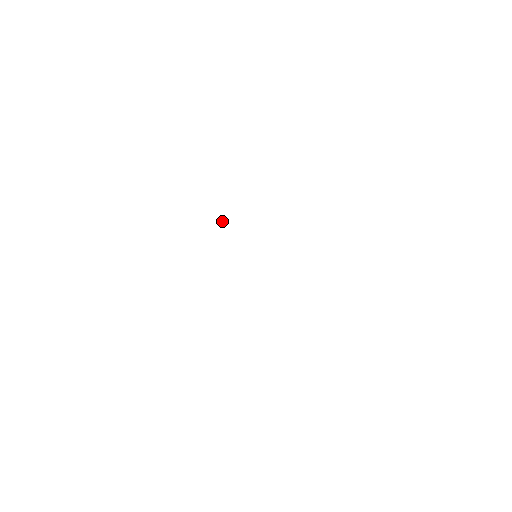
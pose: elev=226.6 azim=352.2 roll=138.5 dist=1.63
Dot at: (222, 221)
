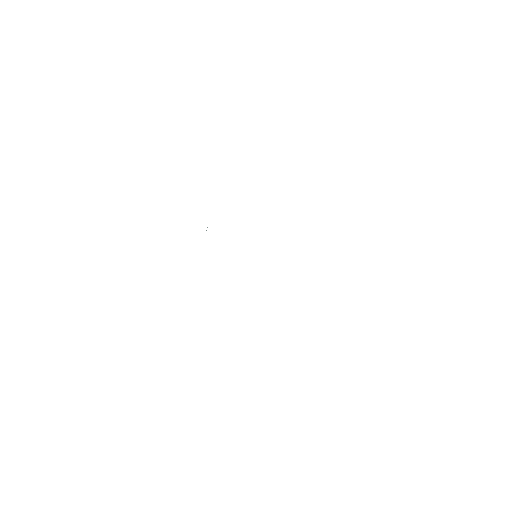
Dot at: occluded
